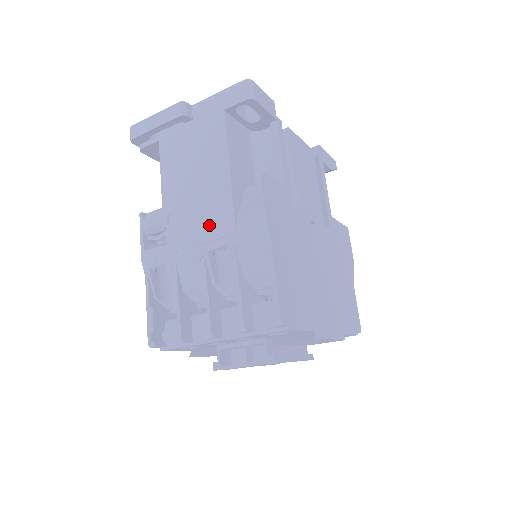
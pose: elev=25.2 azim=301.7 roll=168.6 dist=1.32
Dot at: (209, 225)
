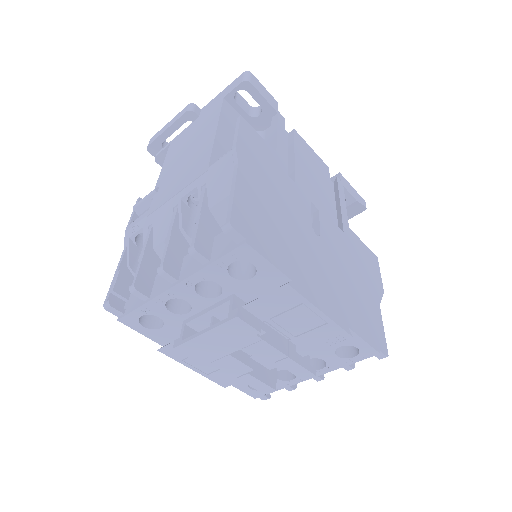
Dot at: (188, 176)
